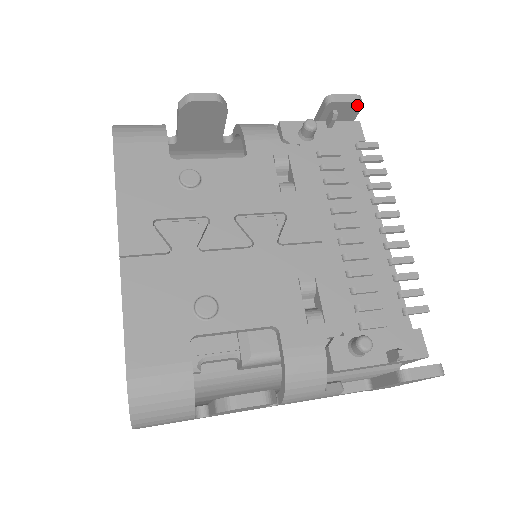
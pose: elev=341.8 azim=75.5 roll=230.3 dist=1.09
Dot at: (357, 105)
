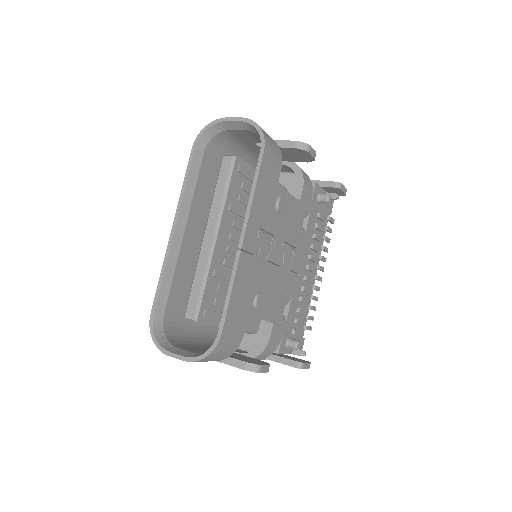
Dot at: (343, 194)
